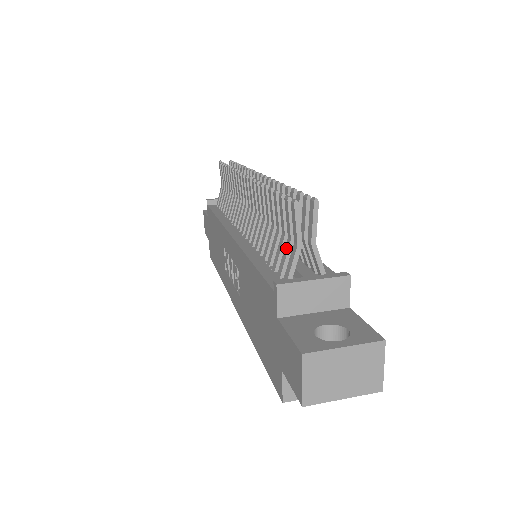
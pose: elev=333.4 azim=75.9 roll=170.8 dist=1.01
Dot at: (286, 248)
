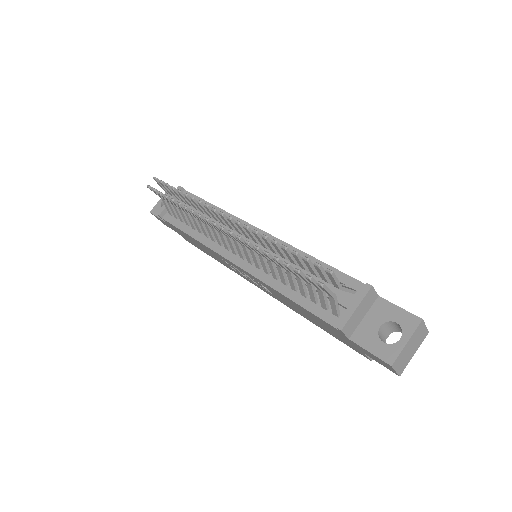
Dot at: (320, 295)
